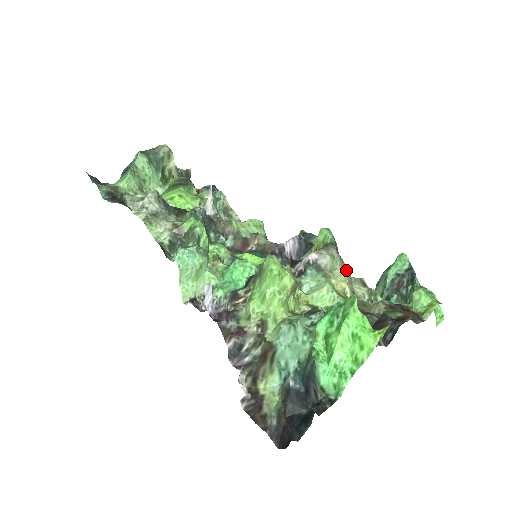
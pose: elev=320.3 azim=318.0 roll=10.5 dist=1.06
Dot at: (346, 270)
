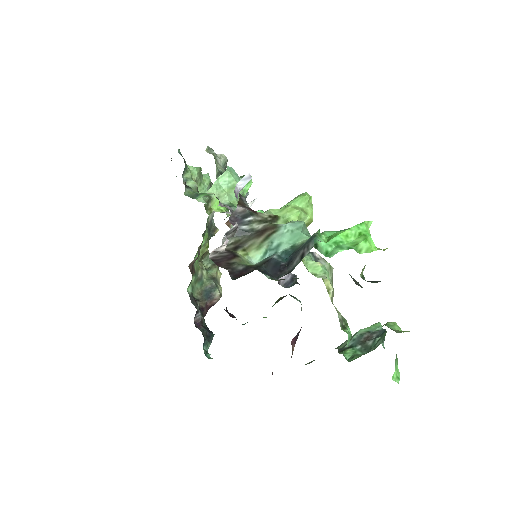
Dot at: occluded
